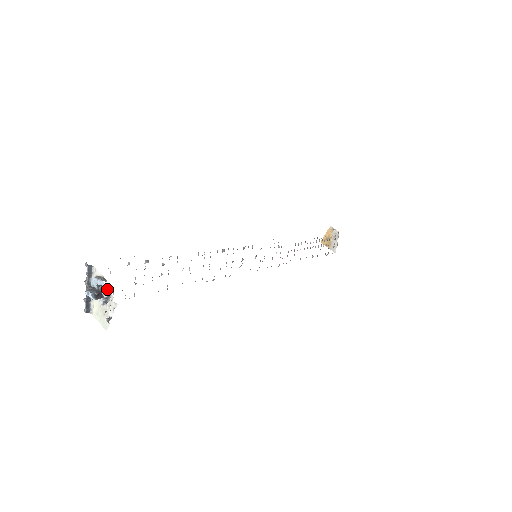
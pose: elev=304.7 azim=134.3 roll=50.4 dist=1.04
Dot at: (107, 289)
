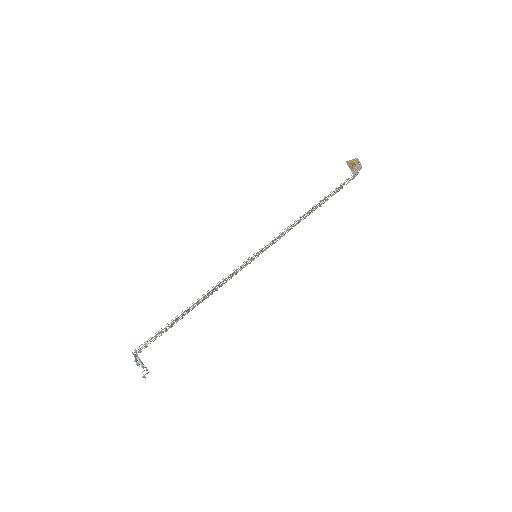
Dot at: (144, 367)
